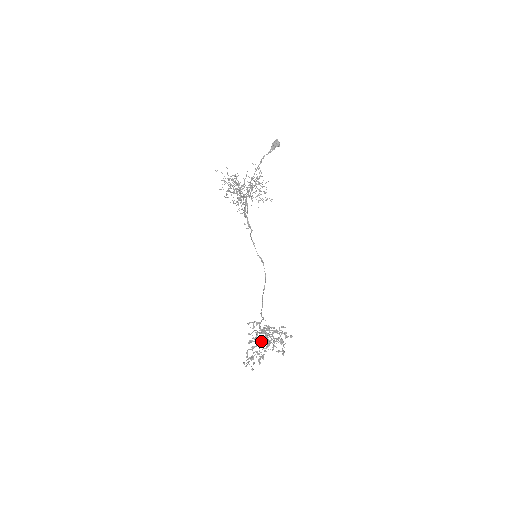
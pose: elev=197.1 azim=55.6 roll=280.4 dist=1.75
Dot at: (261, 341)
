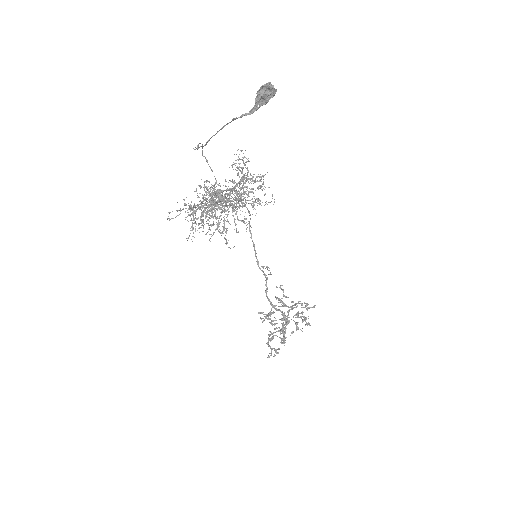
Dot at: (285, 338)
